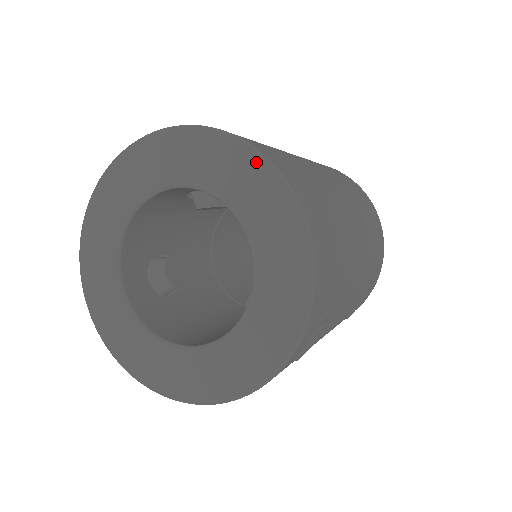
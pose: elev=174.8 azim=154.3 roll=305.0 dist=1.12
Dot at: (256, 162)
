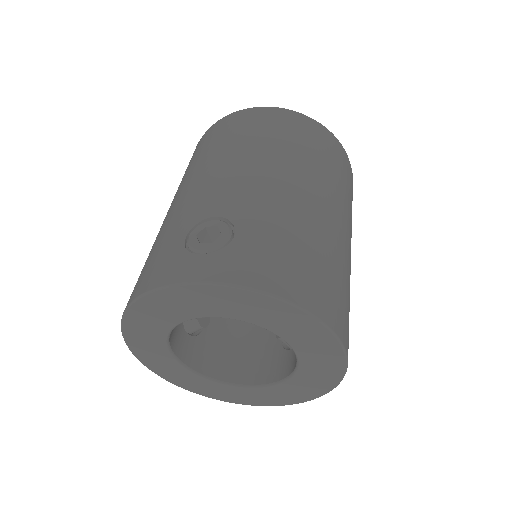
Dot at: (291, 310)
